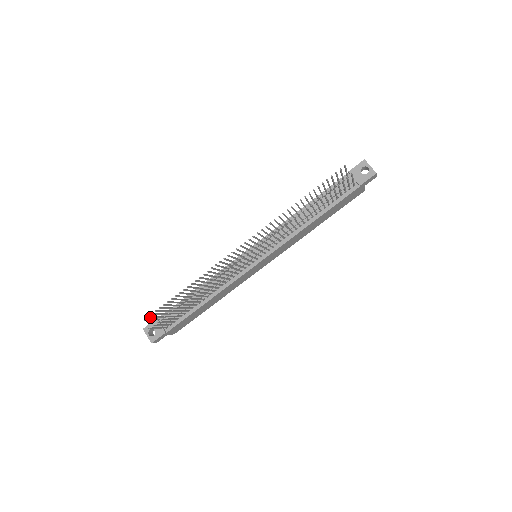
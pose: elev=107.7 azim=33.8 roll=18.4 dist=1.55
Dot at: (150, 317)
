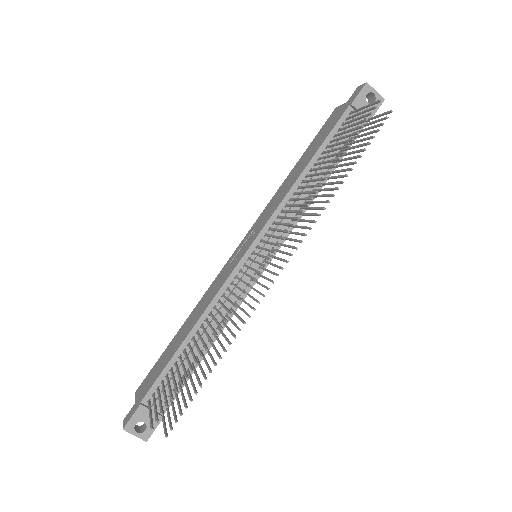
Dot at: (157, 418)
